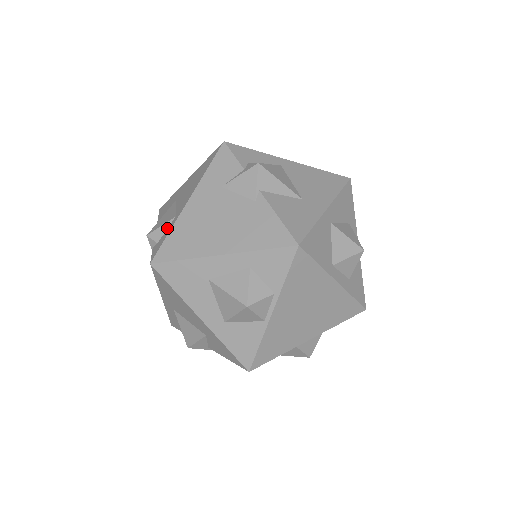
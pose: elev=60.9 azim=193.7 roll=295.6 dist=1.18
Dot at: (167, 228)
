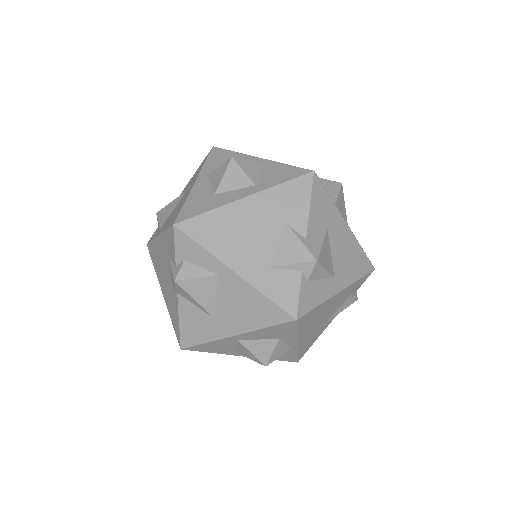
Dot at: (159, 228)
